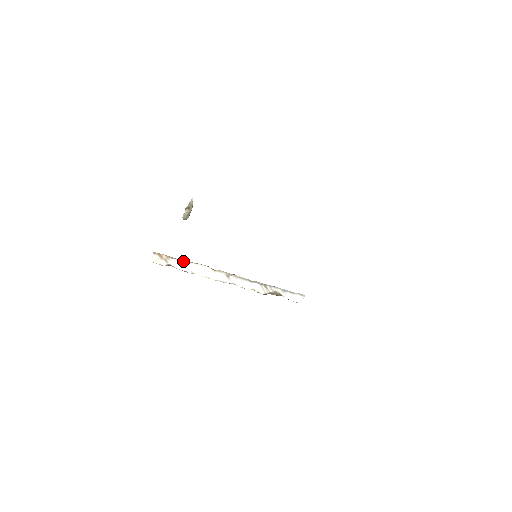
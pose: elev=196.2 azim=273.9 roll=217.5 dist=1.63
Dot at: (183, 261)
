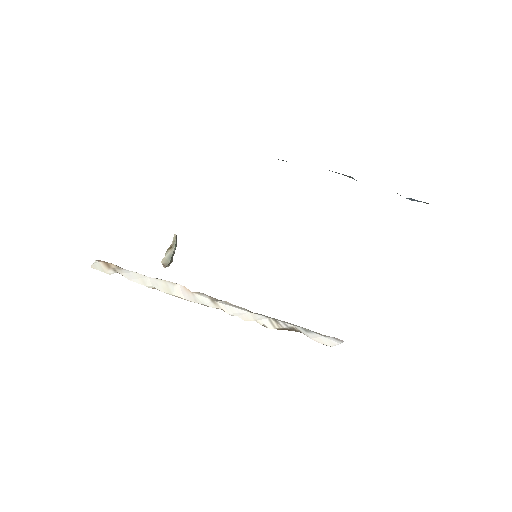
Dot at: occluded
